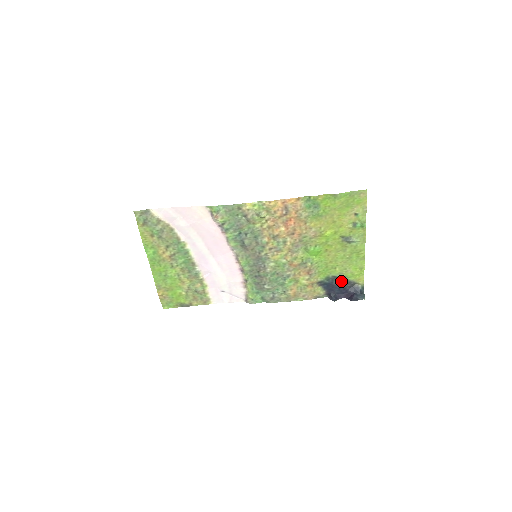
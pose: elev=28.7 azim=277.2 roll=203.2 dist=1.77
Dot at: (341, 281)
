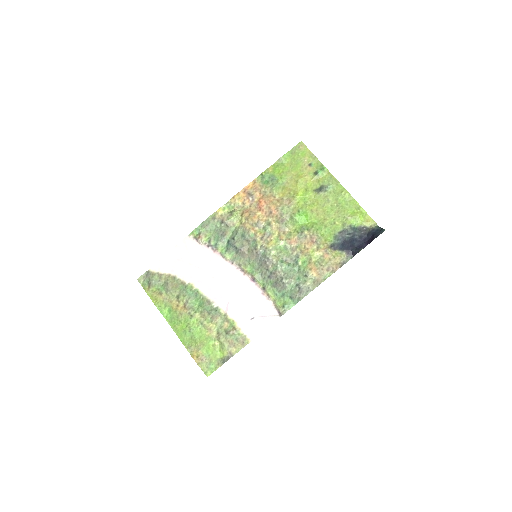
Dot at: (351, 232)
